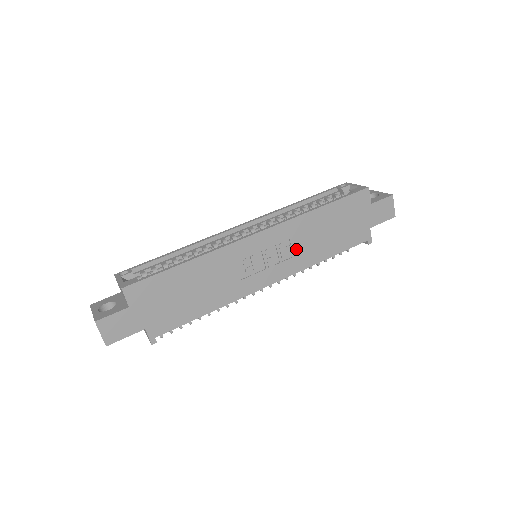
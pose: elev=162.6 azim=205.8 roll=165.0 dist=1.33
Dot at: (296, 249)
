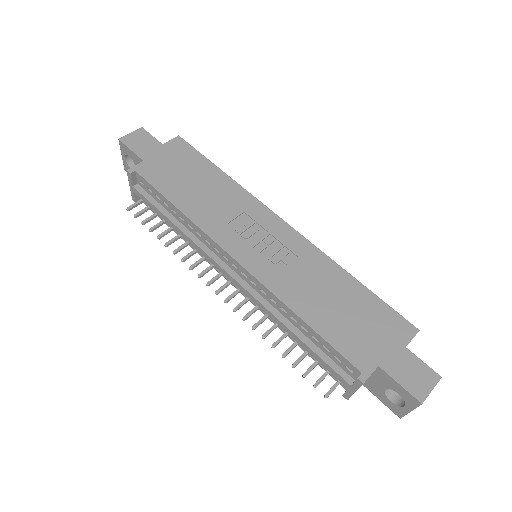
Dot at: (291, 271)
